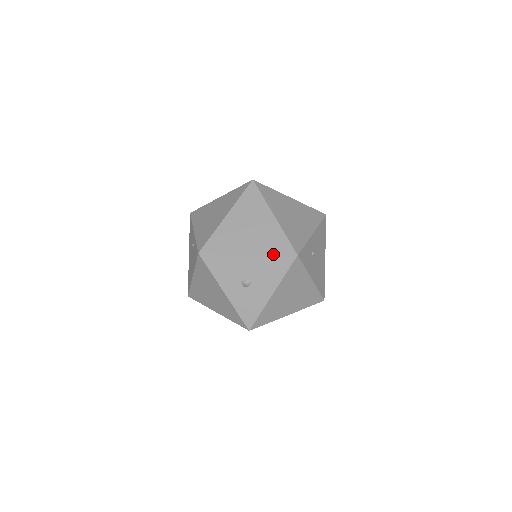
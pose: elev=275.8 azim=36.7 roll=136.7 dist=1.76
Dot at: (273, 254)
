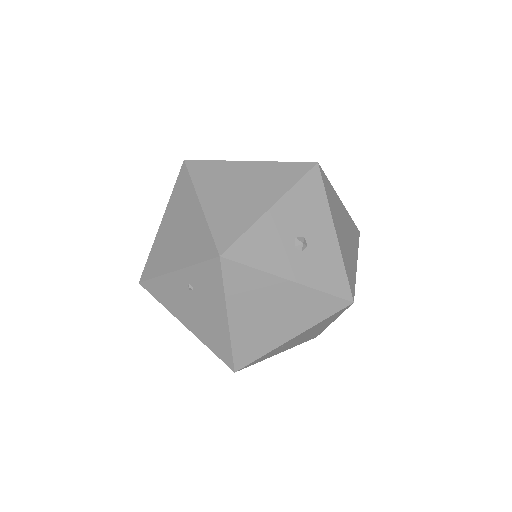
Dot at: (296, 182)
